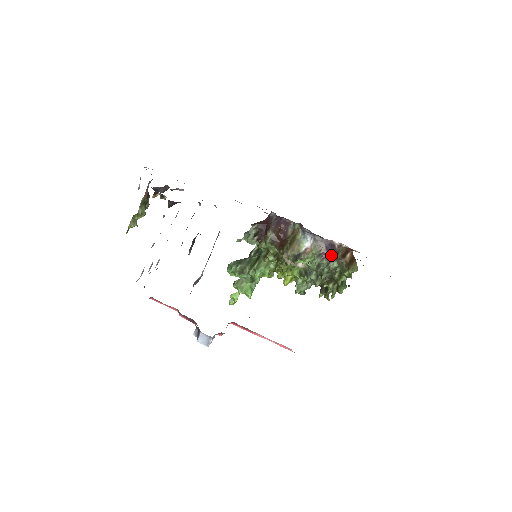
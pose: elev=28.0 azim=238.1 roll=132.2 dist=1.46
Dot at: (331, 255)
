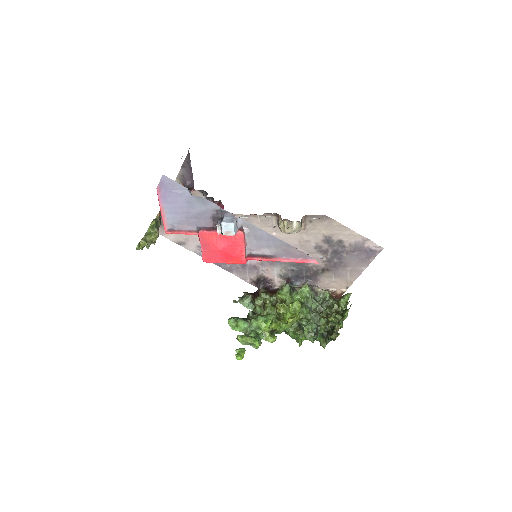
Dot at: (322, 290)
